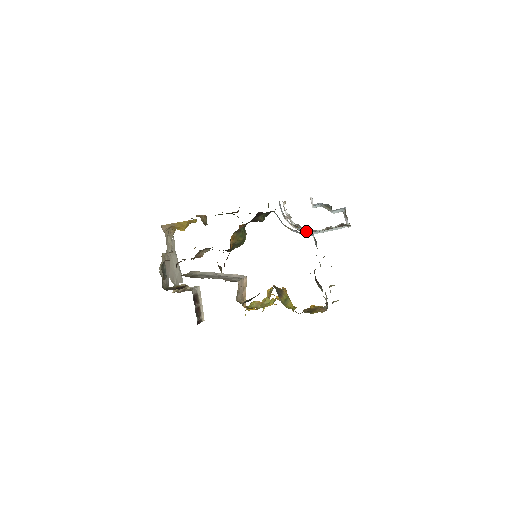
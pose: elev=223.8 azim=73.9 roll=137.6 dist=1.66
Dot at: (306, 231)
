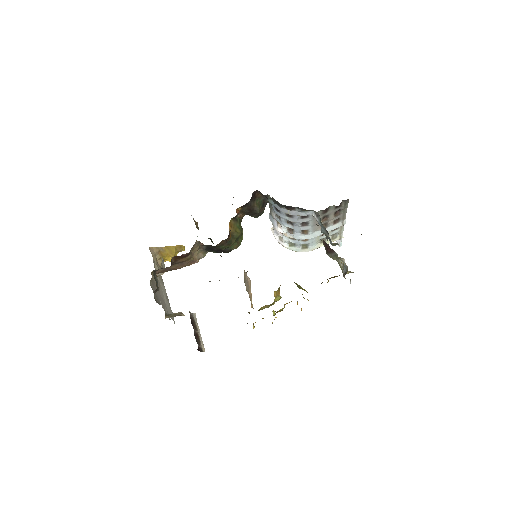
Dot at: (304, 219)
